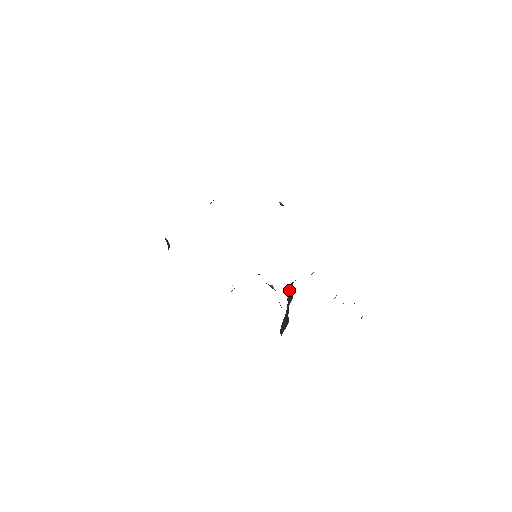
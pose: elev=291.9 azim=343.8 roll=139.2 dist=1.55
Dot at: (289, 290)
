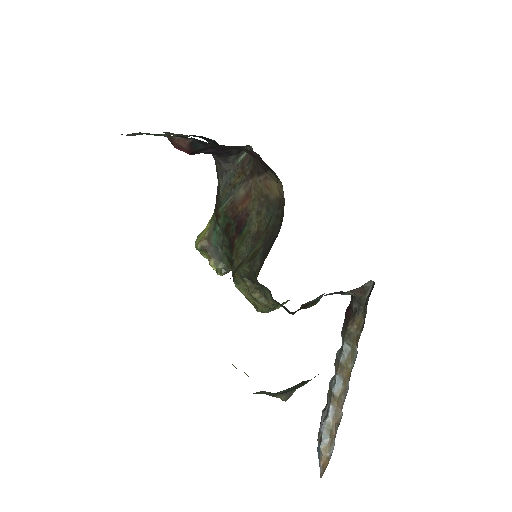
Dot at: occluded
